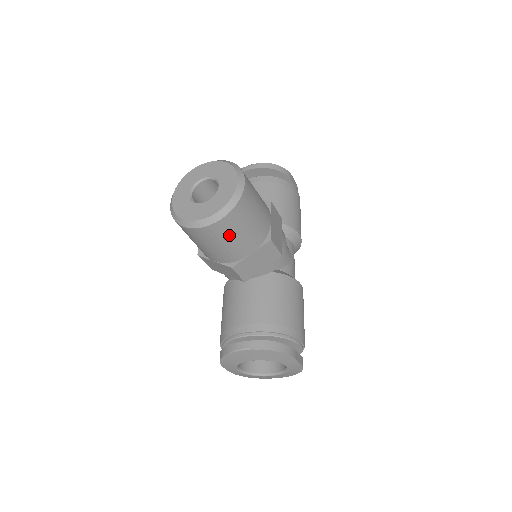
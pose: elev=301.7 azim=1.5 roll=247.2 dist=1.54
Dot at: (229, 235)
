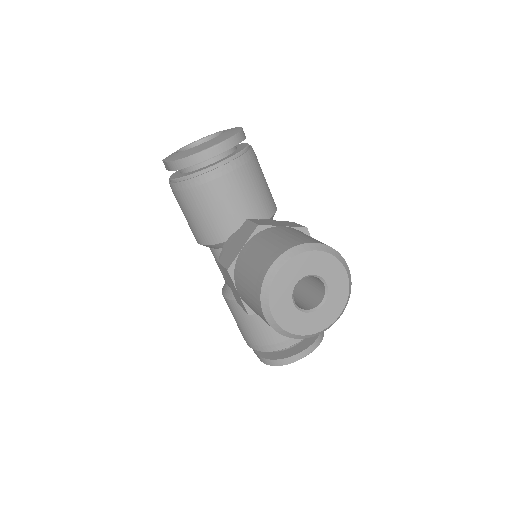
Dot at: occluded
